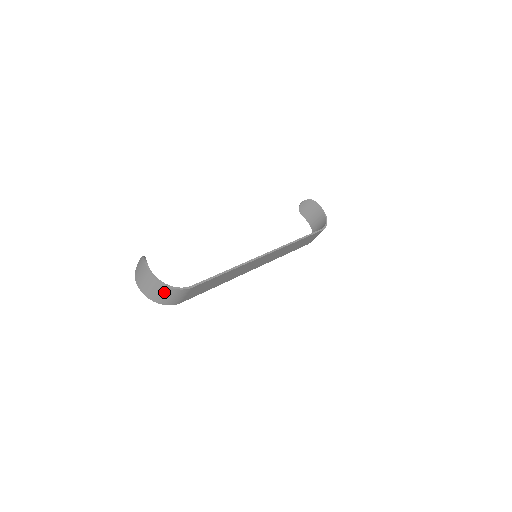
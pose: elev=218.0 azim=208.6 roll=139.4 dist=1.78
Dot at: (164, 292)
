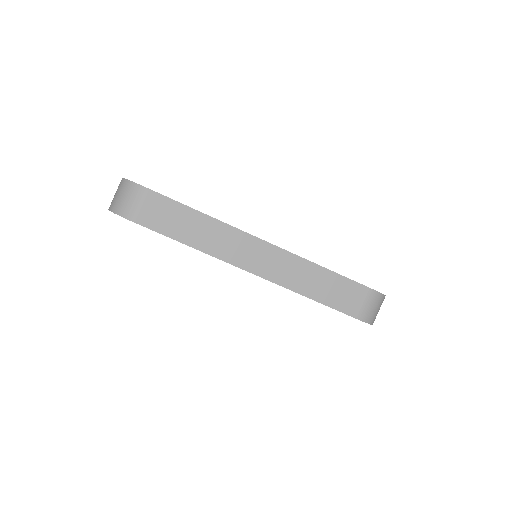
Dot at: (123, 191)
